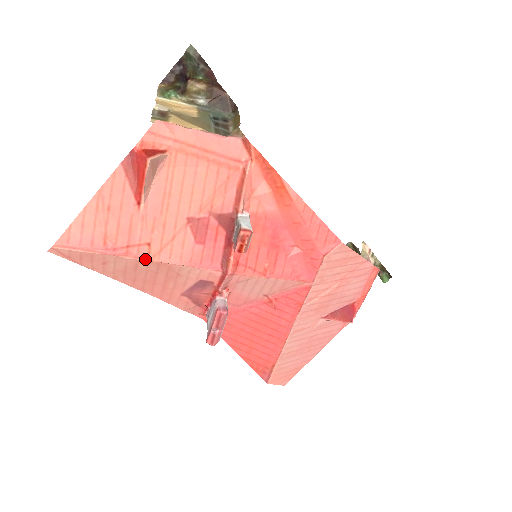
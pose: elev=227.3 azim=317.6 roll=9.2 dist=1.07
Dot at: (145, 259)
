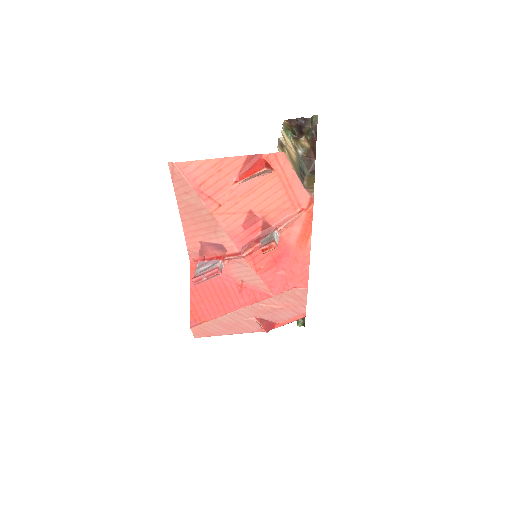
Dot at: (211, 211)
